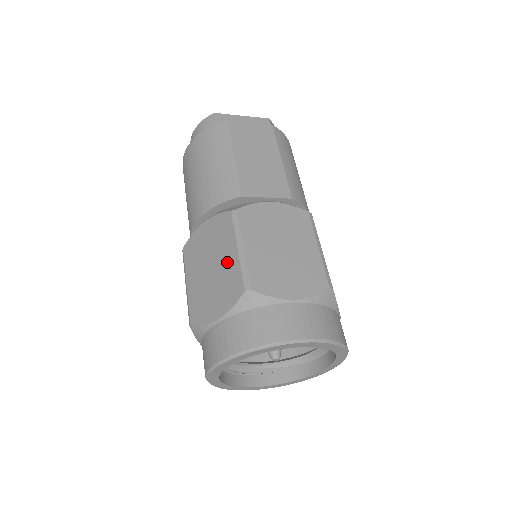
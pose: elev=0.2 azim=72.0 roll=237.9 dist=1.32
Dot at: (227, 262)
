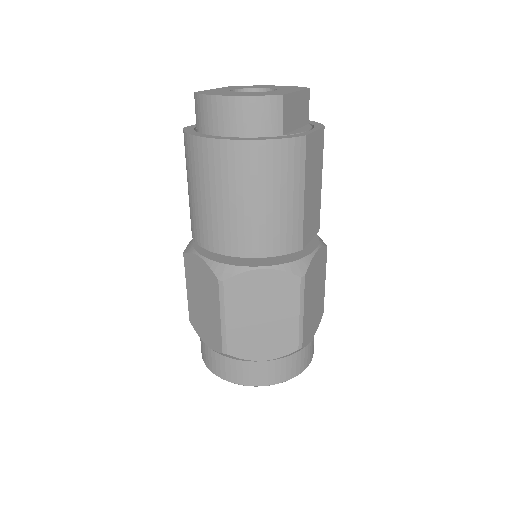
Dot at: (285, 321)
